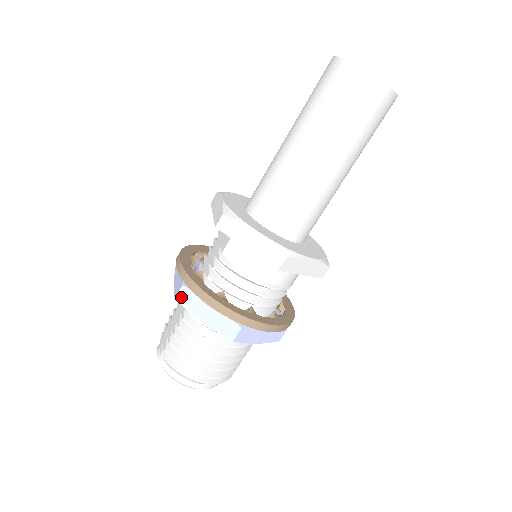
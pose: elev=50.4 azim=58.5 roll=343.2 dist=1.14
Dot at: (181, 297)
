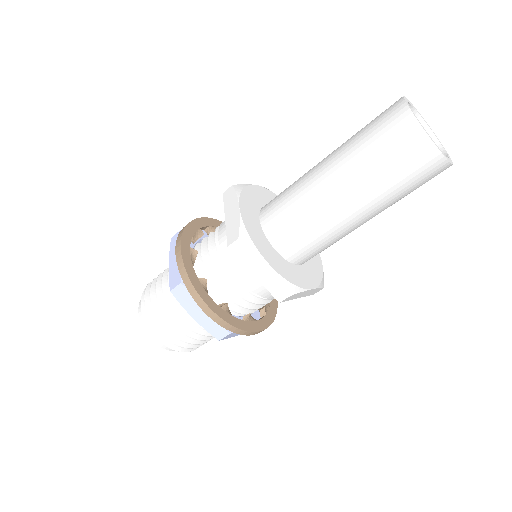
Dot at: (174, 239)
